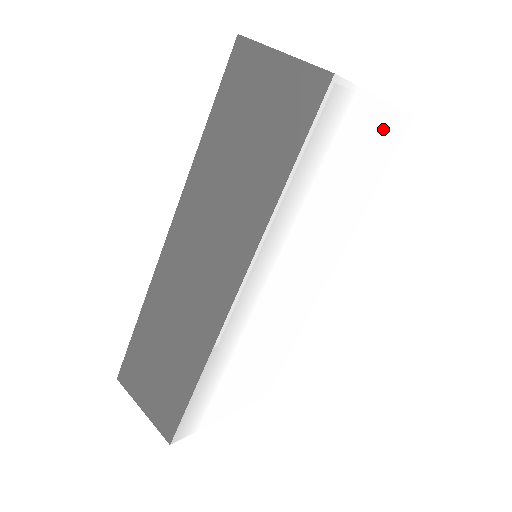
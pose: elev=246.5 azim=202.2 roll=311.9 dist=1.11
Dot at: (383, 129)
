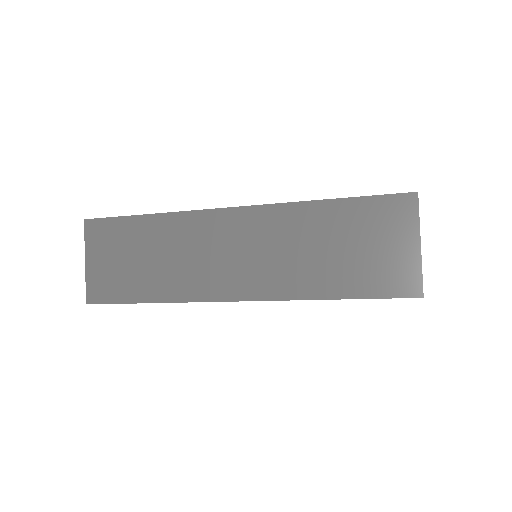
Dot at: occluded
